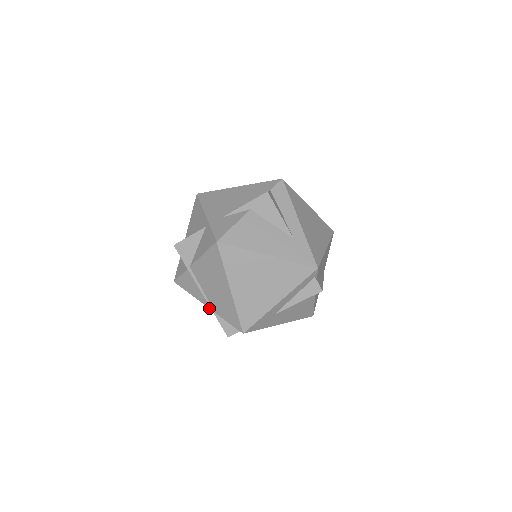
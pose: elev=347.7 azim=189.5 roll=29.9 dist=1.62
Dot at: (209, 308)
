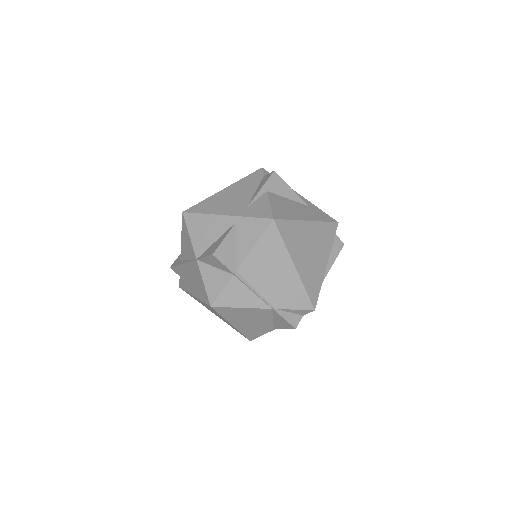
Dot at: (267, 308)
